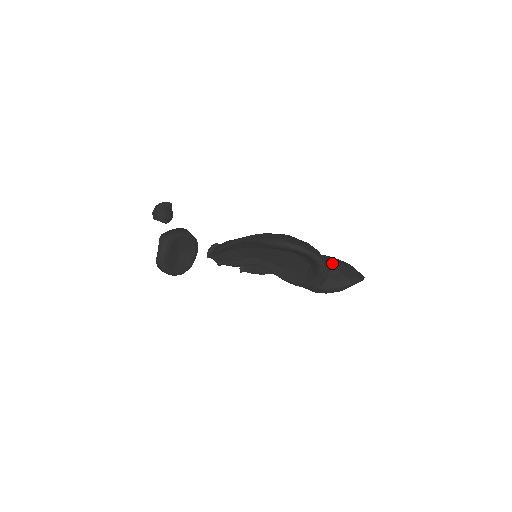
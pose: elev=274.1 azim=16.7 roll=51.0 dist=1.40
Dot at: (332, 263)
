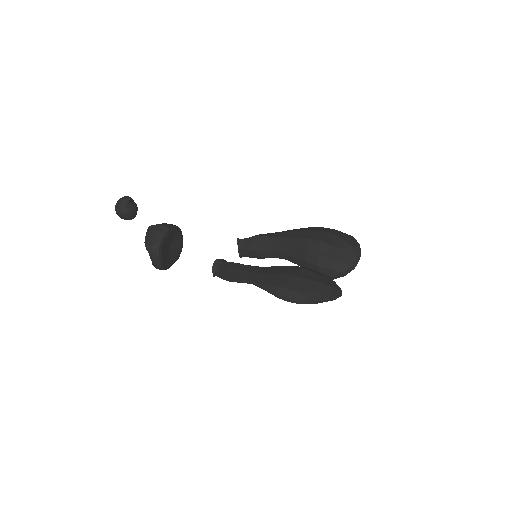
Dot at: (331, 253)
